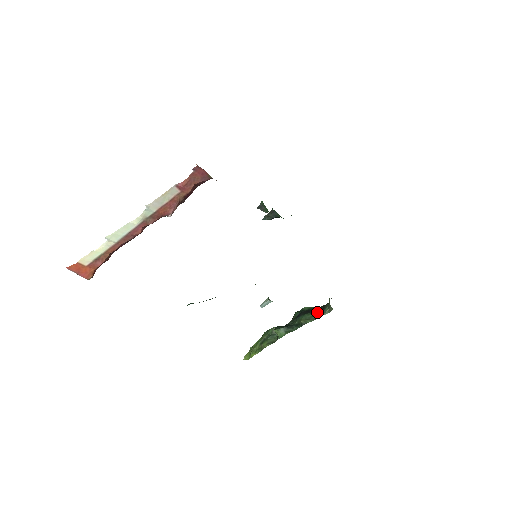
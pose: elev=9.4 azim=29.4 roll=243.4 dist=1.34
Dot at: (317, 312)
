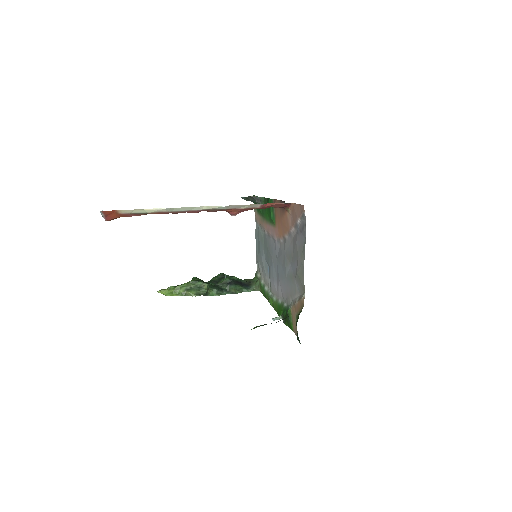
Dot at: (245, 286)
